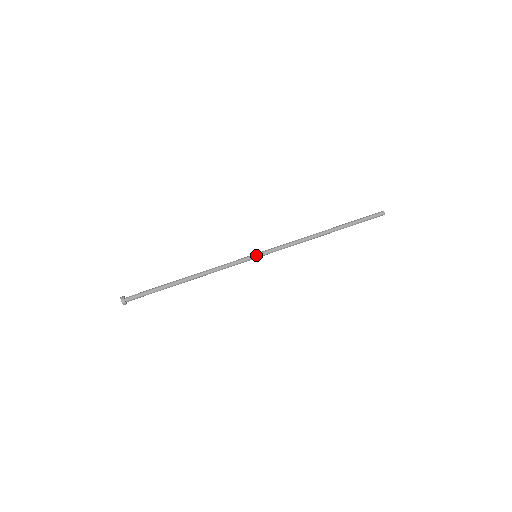
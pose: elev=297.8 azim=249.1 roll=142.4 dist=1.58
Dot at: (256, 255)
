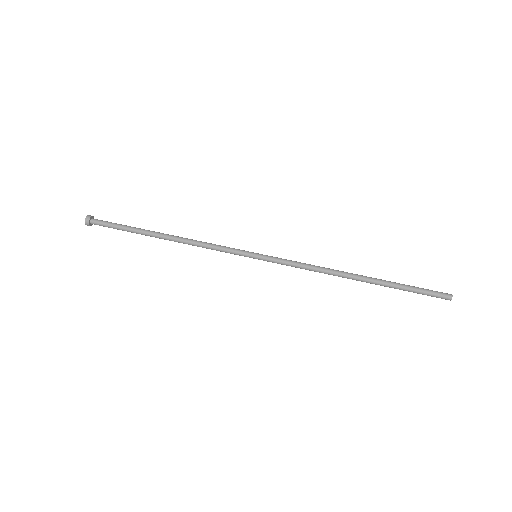
Dot at: (256, 254)
